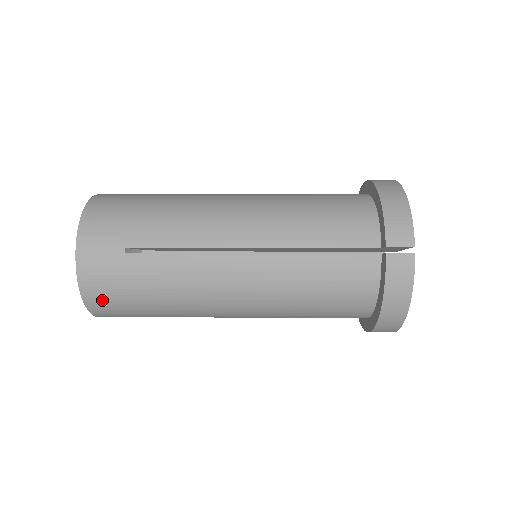
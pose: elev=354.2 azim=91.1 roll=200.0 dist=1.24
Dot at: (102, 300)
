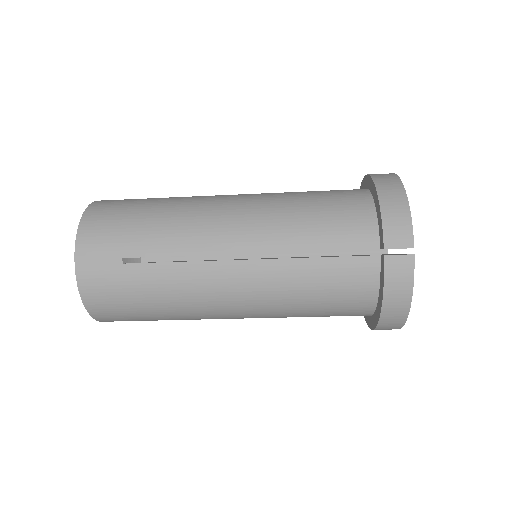
Dot at: (104, 308)
